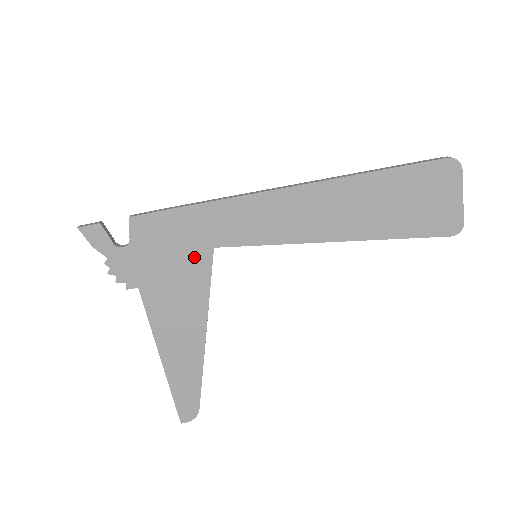
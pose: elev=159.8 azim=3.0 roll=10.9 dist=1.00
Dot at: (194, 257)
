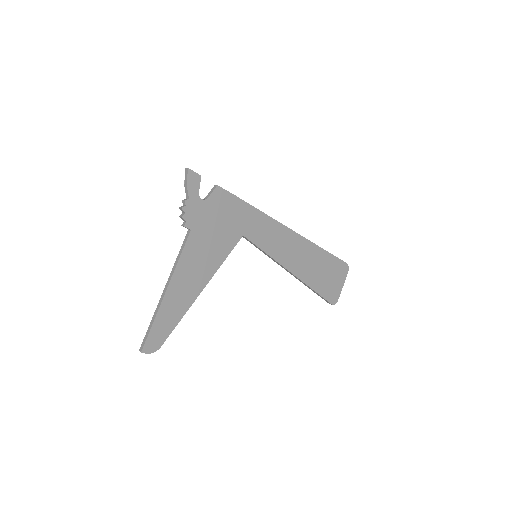
Dot at: (231, 233)
